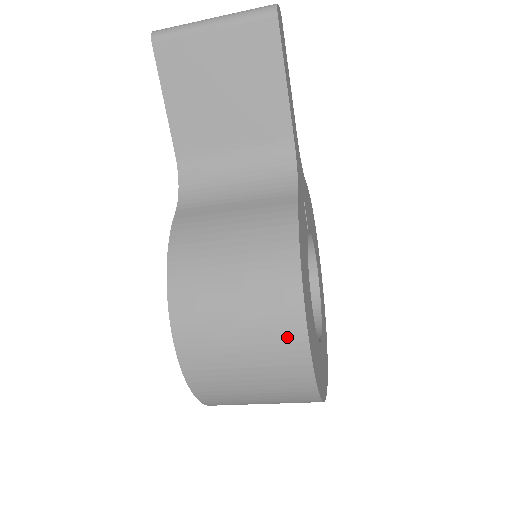
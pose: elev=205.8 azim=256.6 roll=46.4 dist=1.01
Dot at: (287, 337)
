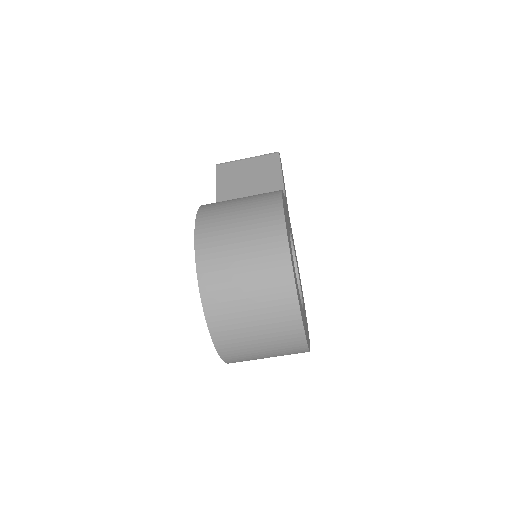
Dot at: (270, 214)
